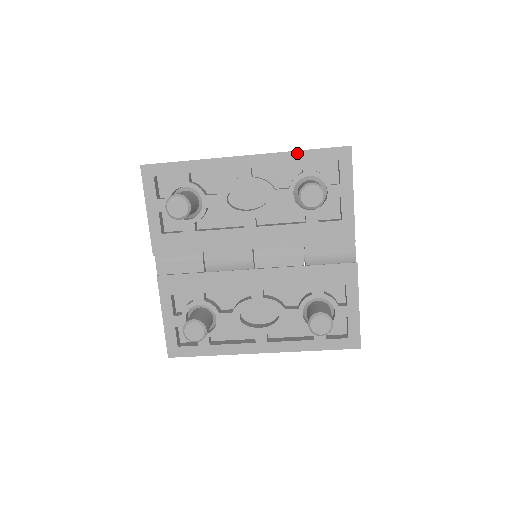
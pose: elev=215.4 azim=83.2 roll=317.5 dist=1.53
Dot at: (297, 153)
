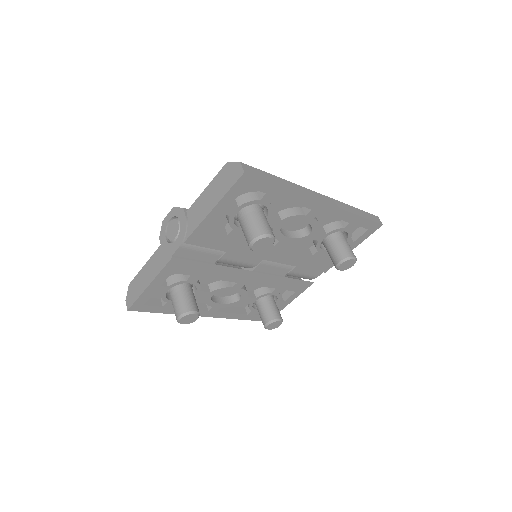
Dot at: (355, 216)
